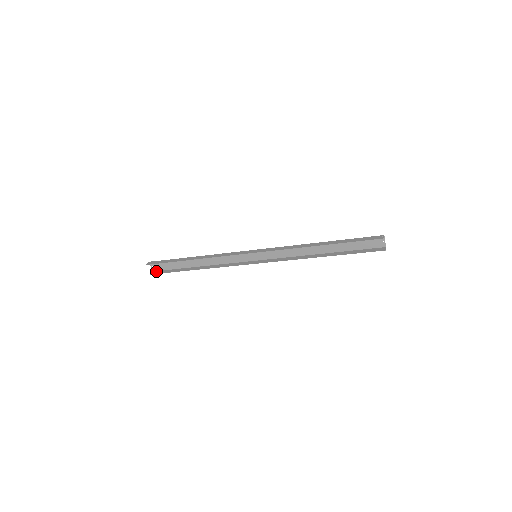
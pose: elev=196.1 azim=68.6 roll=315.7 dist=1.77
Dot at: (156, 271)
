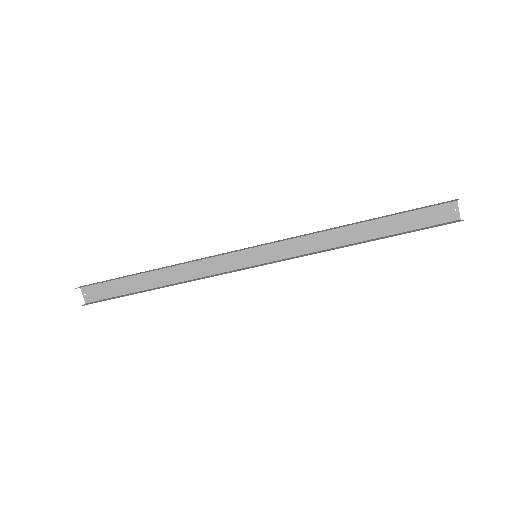
Dot at: (91, 302)
